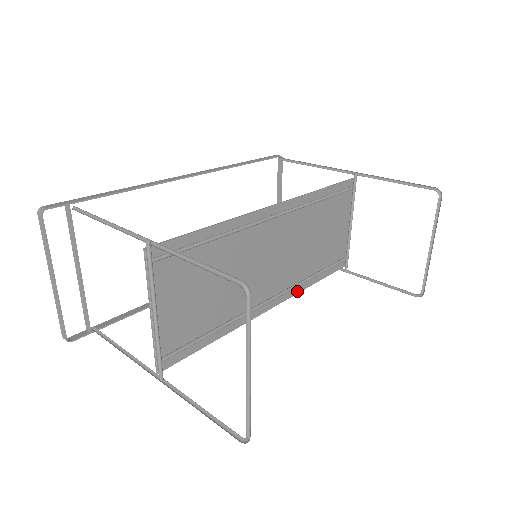
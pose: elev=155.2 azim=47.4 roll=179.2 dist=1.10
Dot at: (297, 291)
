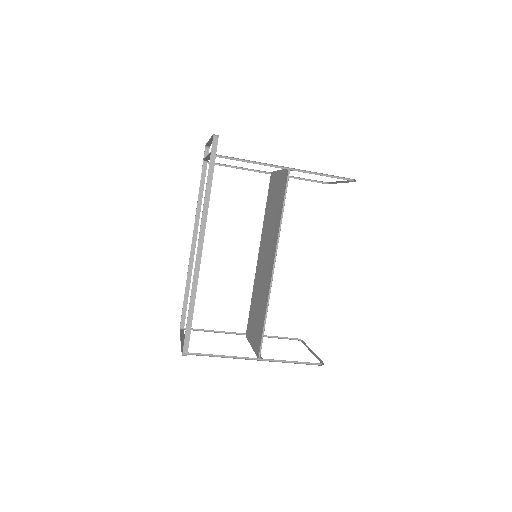
Dot at: (269, 294)
